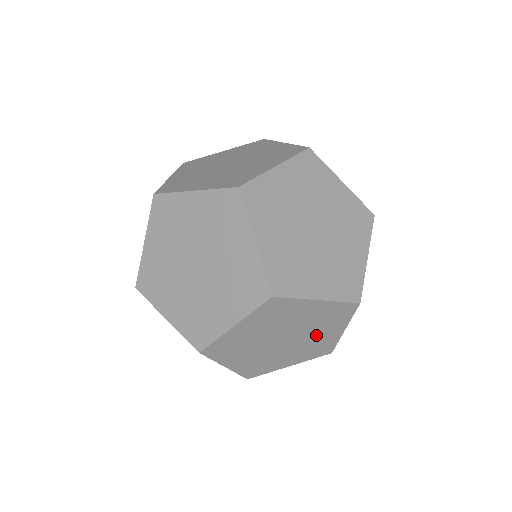
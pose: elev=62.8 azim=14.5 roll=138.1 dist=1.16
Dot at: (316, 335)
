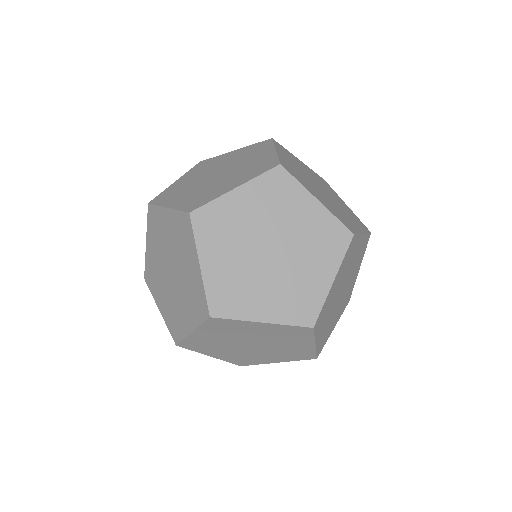
Dot at: (182, 304)
